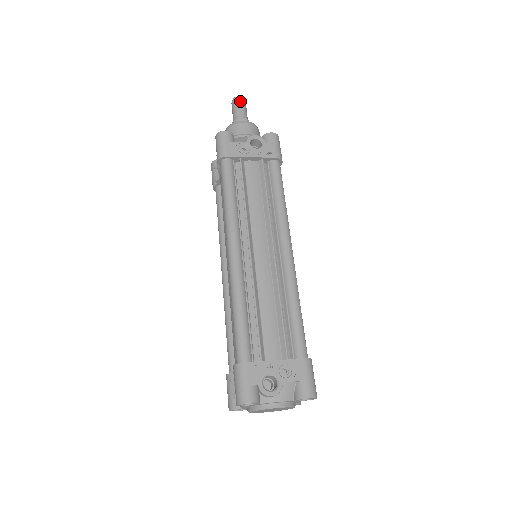
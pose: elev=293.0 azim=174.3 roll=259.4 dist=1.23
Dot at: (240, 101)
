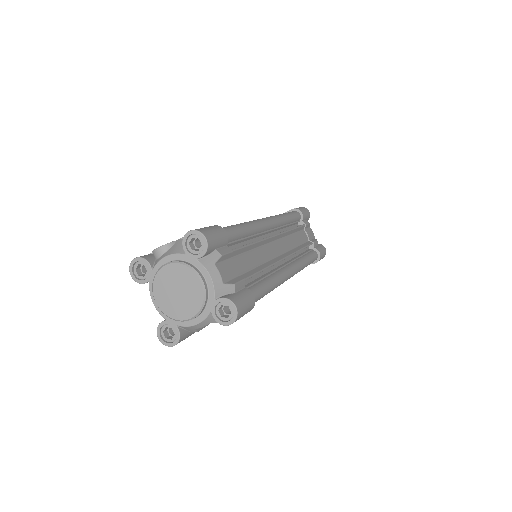
Dot at: occluded
